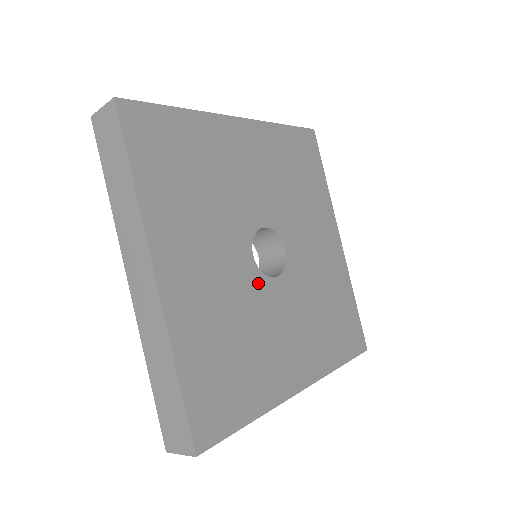
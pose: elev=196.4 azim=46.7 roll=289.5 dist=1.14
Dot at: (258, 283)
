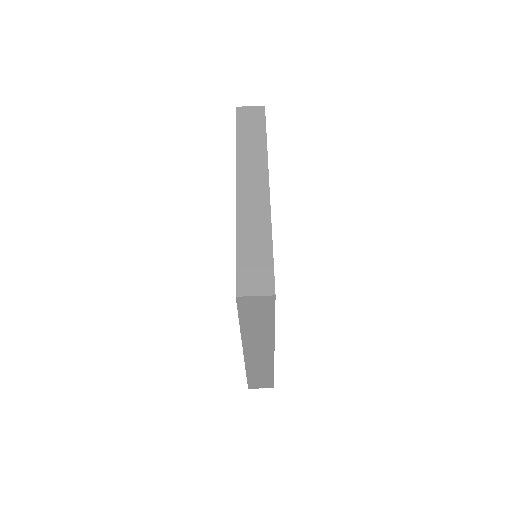
Dot at: occluded
